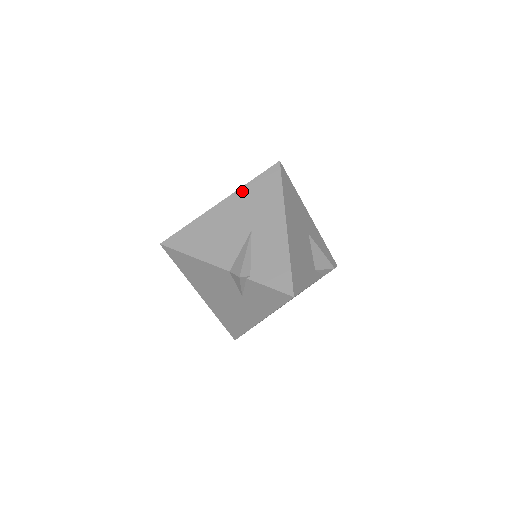
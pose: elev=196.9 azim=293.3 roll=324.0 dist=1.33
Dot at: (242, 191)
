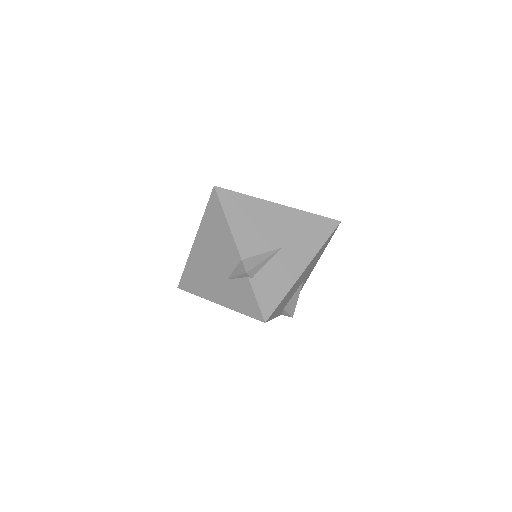
Dot at: (300, 214)
